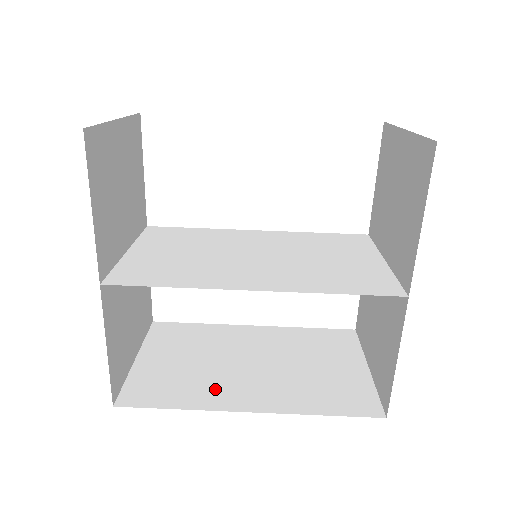
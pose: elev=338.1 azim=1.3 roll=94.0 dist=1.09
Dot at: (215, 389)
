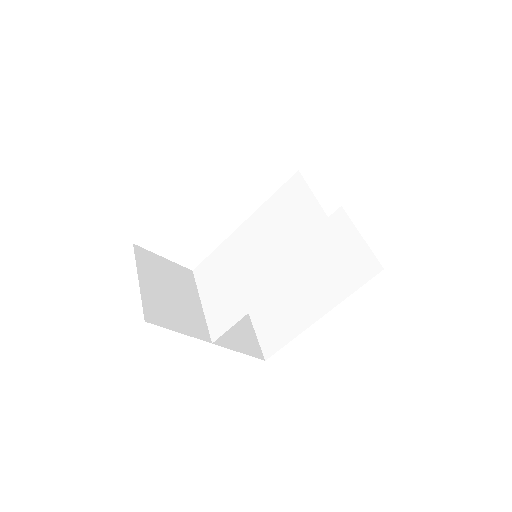
Dot at: (298, 316)
